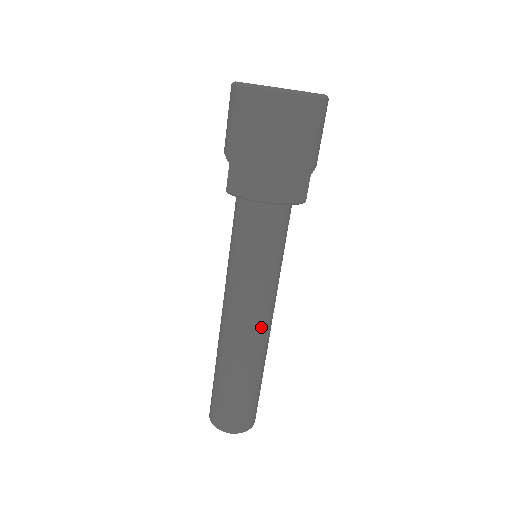
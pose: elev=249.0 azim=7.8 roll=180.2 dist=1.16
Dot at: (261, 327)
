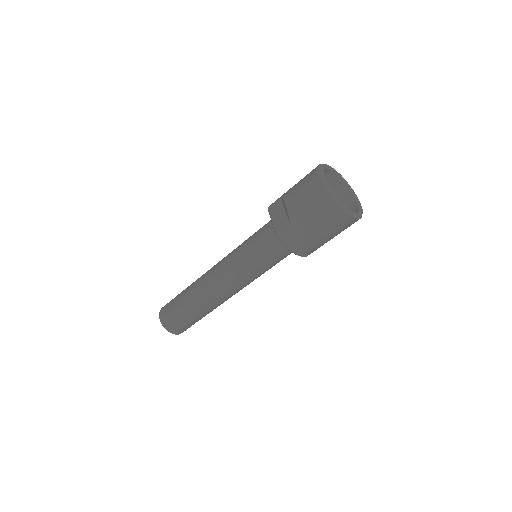
Dot at: occluded
